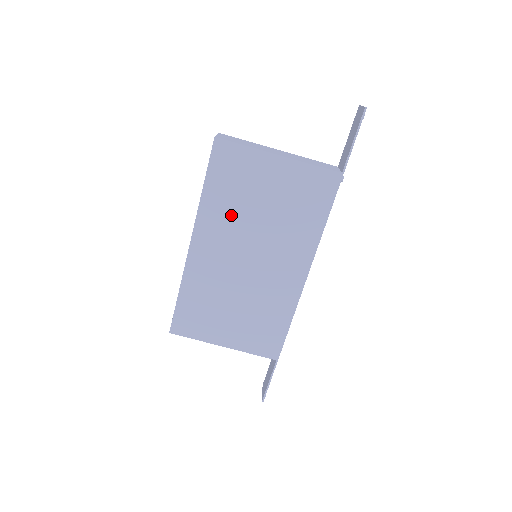
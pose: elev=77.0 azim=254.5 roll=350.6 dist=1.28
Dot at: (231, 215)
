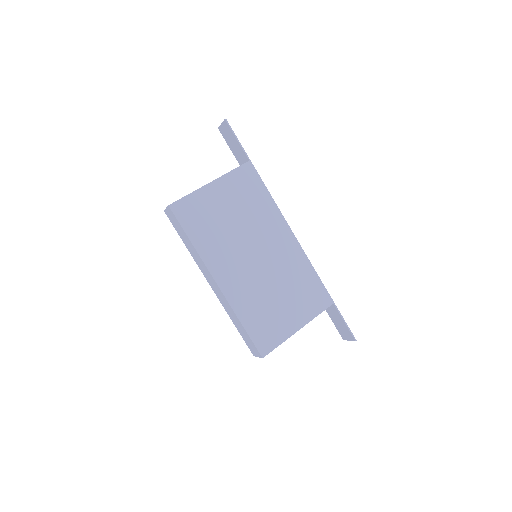
Dot at: (221, 241)
